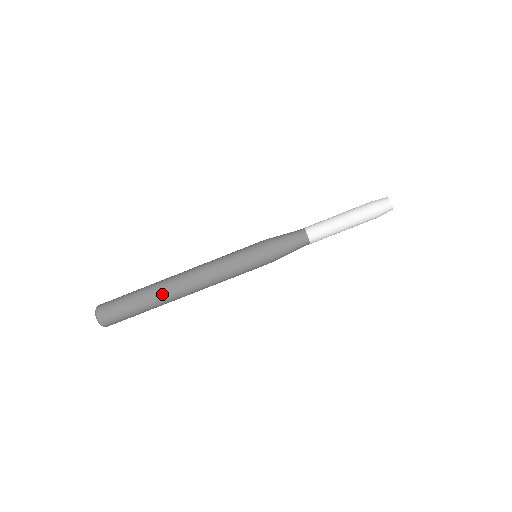
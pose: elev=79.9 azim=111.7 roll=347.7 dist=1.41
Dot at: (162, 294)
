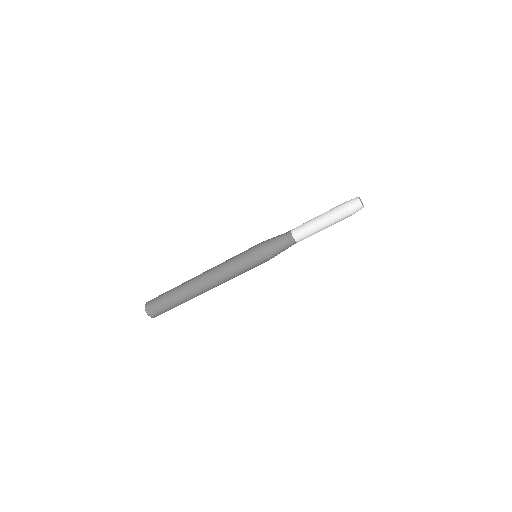
Dot at: occluded
